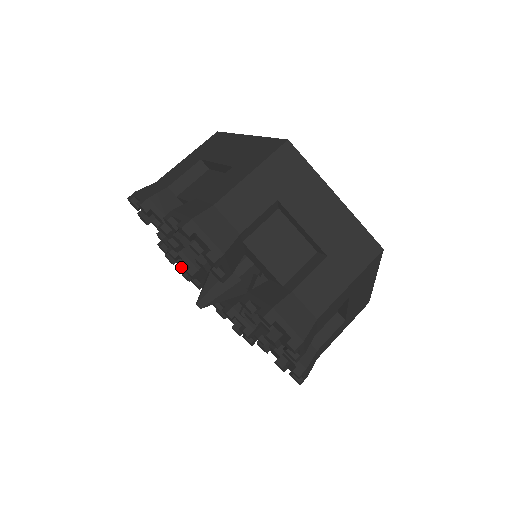
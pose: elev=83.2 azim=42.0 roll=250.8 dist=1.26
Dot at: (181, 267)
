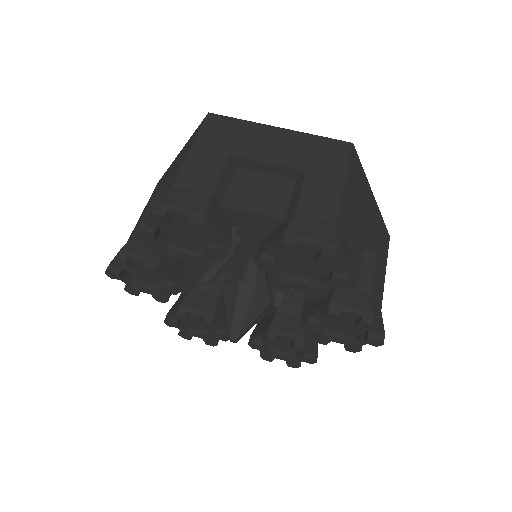
Dot at: (201, 337)
